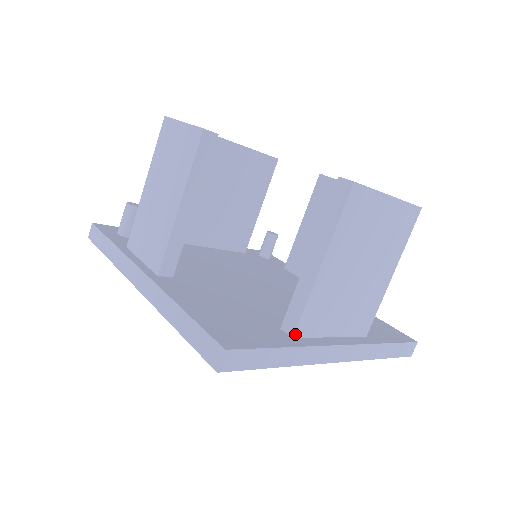
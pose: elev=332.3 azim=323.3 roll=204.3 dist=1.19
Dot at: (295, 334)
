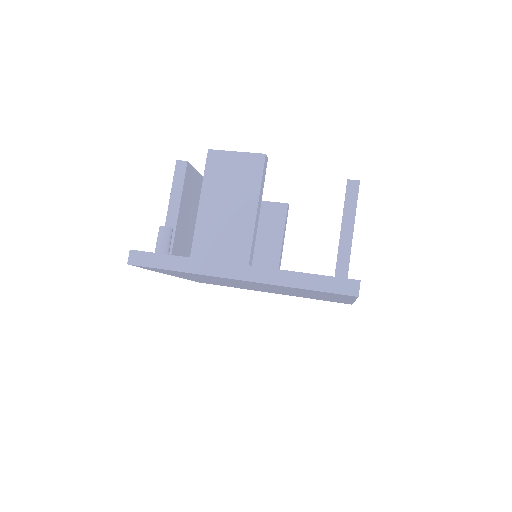
Dot at: occluded
